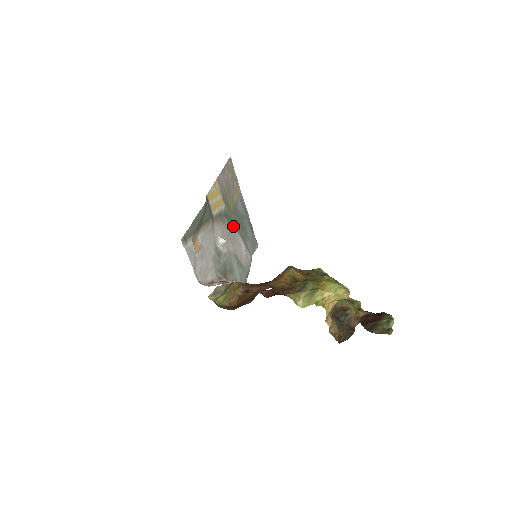
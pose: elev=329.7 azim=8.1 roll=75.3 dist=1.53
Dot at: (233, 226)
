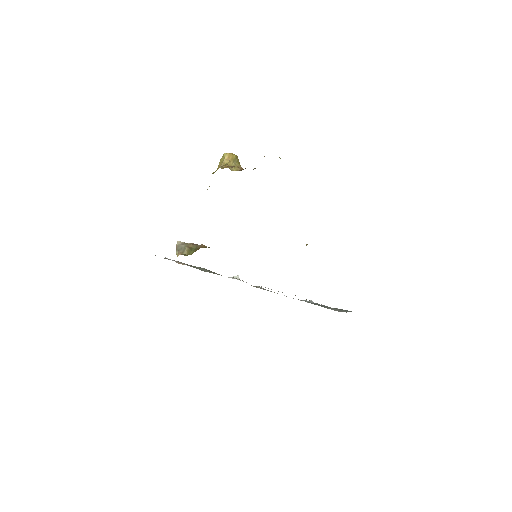
Dot at: occluded
